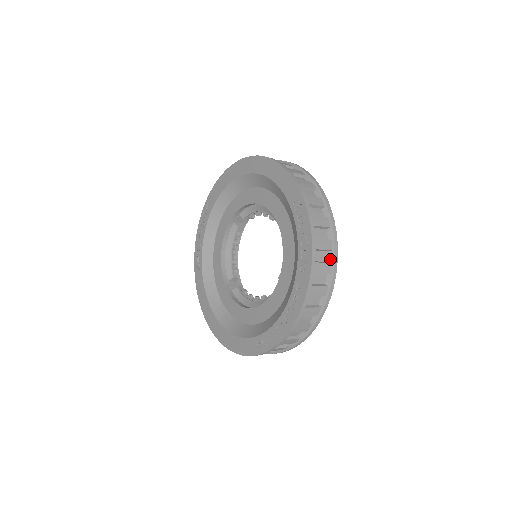
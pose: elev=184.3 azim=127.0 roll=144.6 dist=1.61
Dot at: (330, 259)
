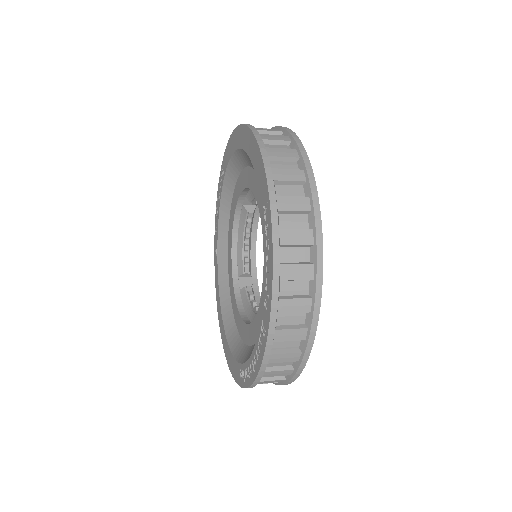
Dot at: (310, 291)
